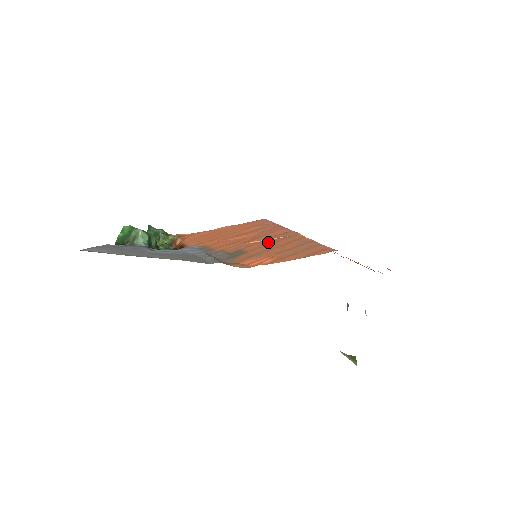
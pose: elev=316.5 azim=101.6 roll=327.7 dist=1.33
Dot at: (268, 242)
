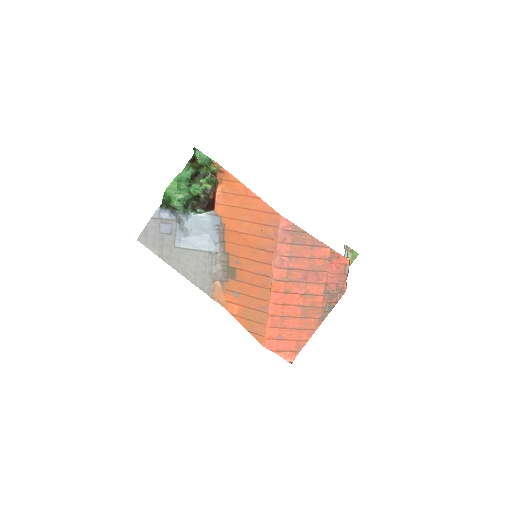
Dot at: (251, 280)
